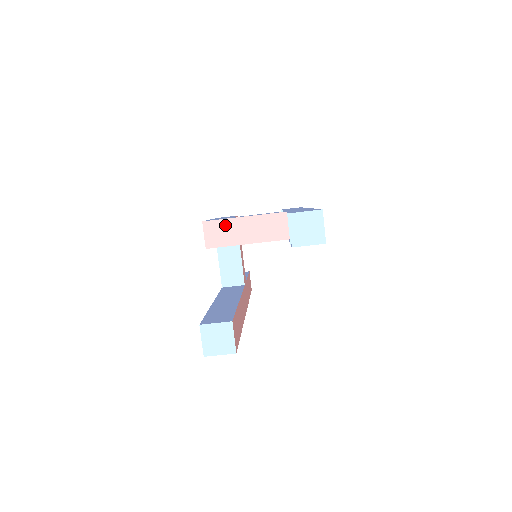
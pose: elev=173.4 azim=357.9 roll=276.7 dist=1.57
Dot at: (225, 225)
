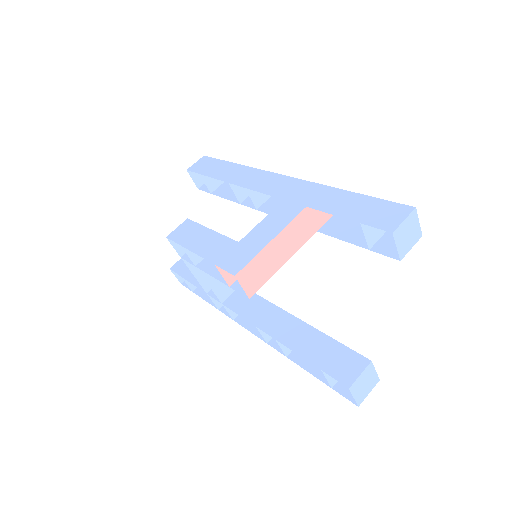
Dot at: (258, 262)
